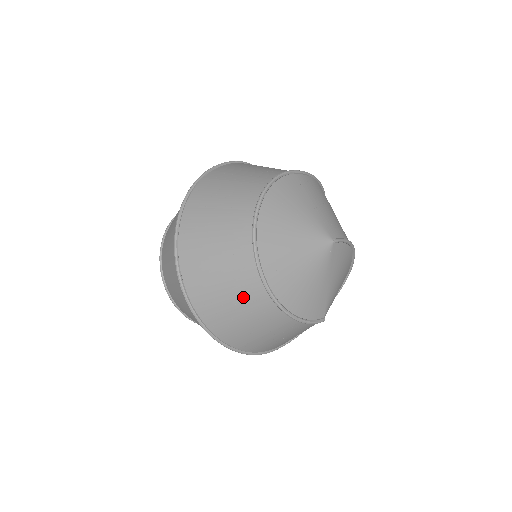
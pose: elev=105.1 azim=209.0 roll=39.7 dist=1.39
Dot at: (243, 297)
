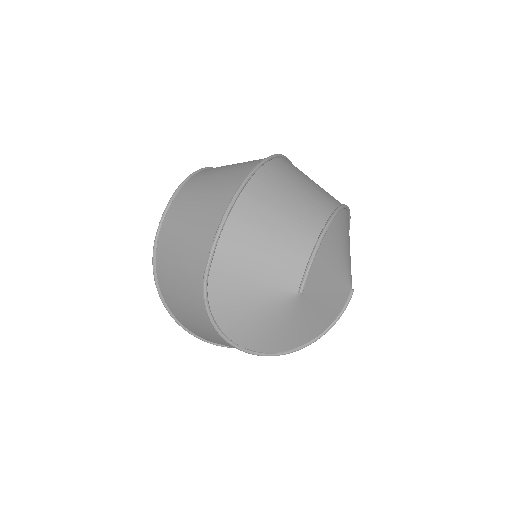
Dot at: occluded
